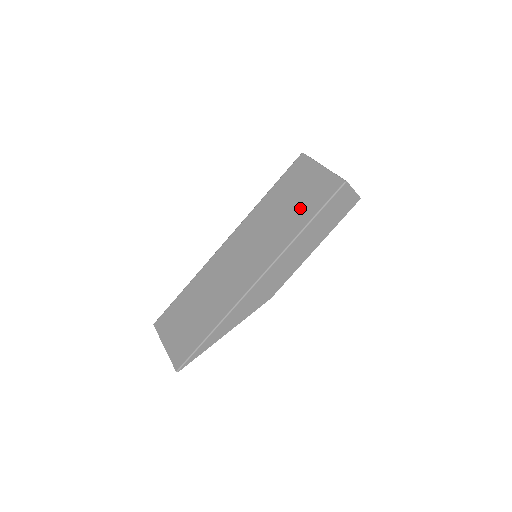
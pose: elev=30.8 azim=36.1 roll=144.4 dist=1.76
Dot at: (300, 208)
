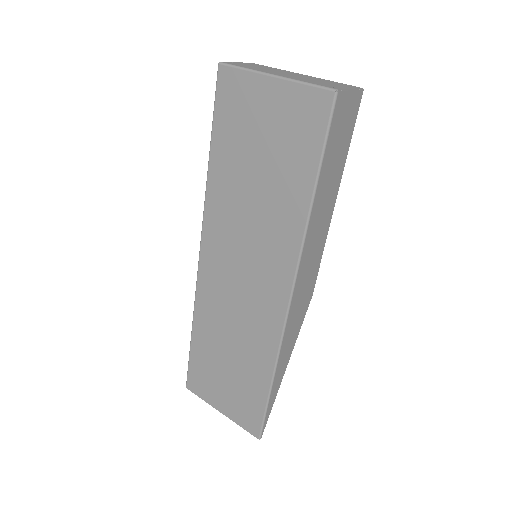
Dot at: (282, 170)
